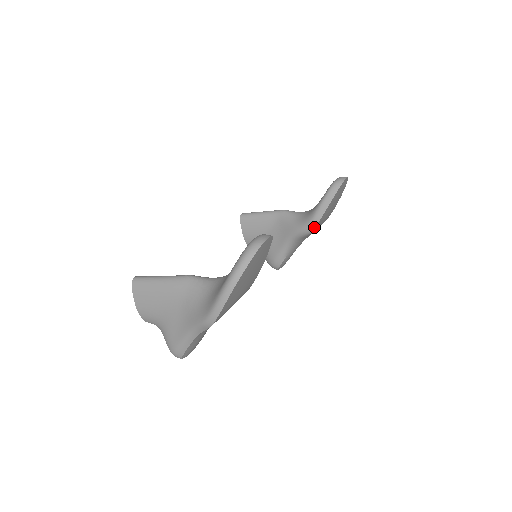
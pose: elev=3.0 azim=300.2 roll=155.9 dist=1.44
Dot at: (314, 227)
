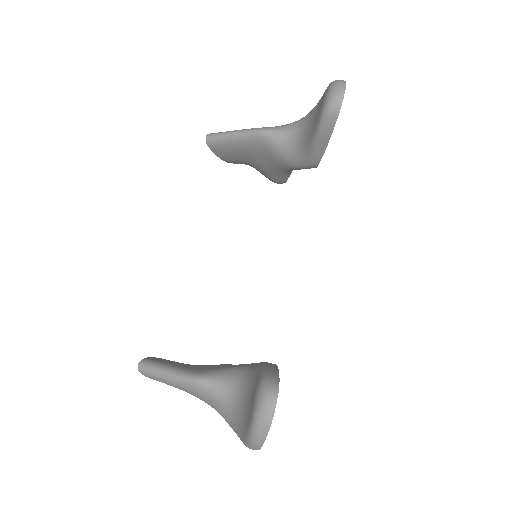
Dot at: (316, 166)
